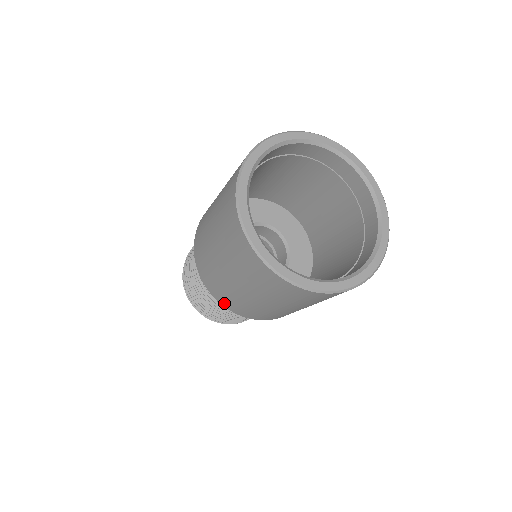
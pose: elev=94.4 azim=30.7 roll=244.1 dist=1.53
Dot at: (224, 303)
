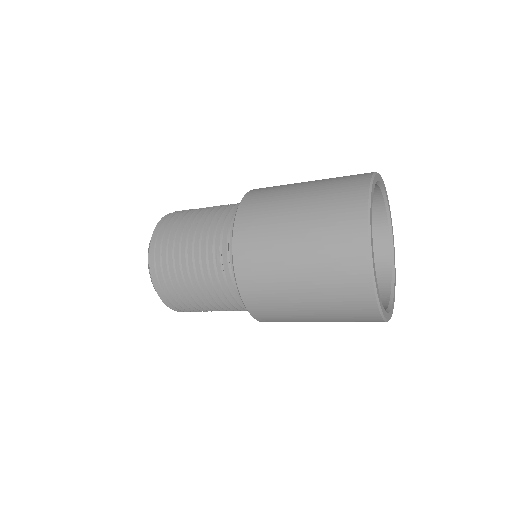
Dot at: (240, 231)
